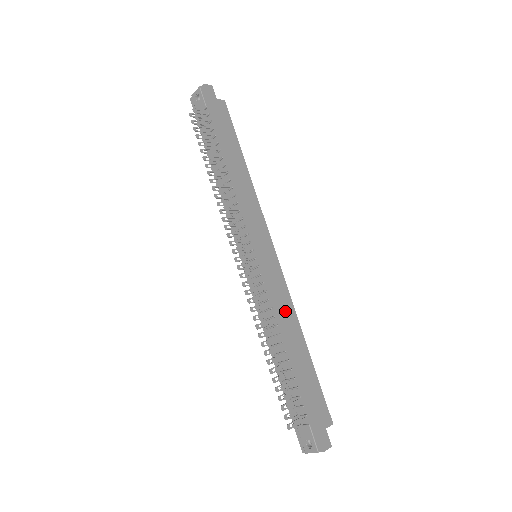
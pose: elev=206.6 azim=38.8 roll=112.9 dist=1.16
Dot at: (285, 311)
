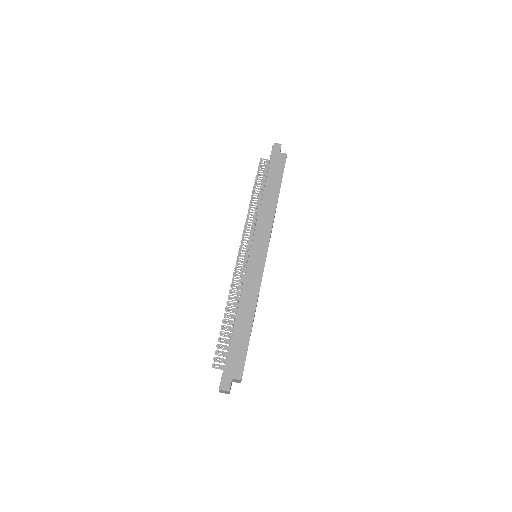
Dot at: (248, 293)
